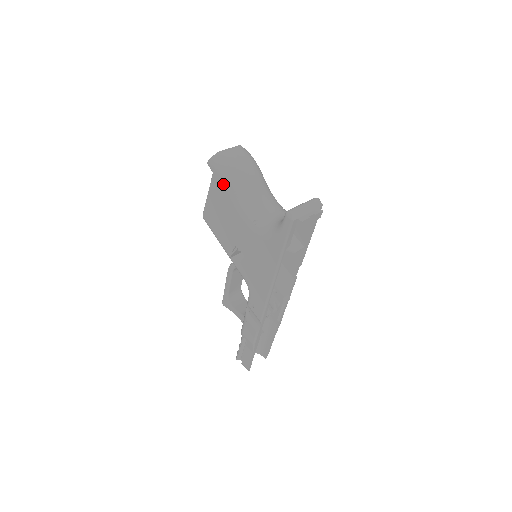
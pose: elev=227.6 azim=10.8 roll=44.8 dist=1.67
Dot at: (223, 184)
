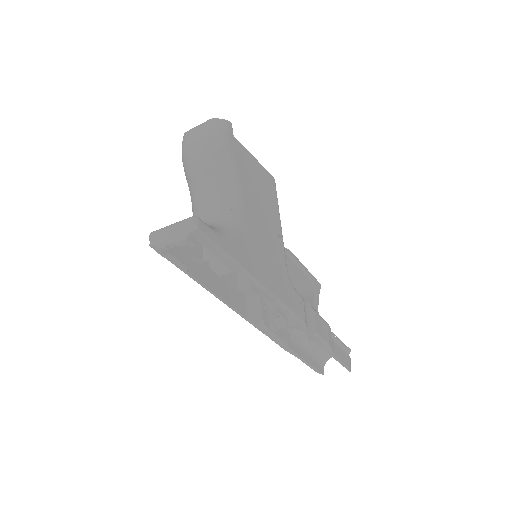
Dot at: occluded
